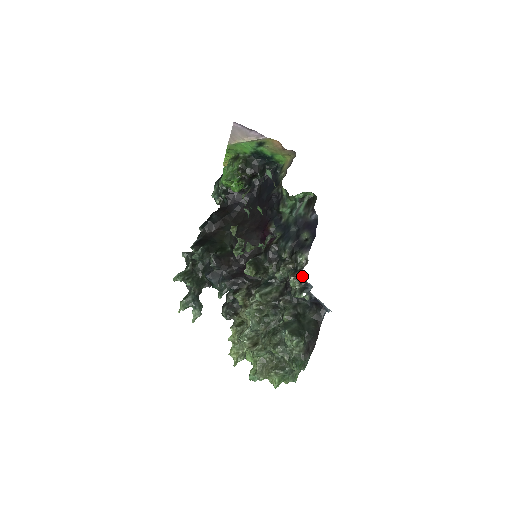
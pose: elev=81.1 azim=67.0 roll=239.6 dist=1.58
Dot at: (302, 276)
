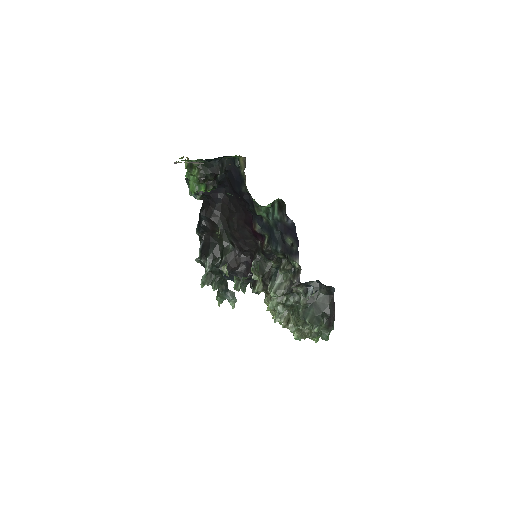
Dot at: (301, 283)
